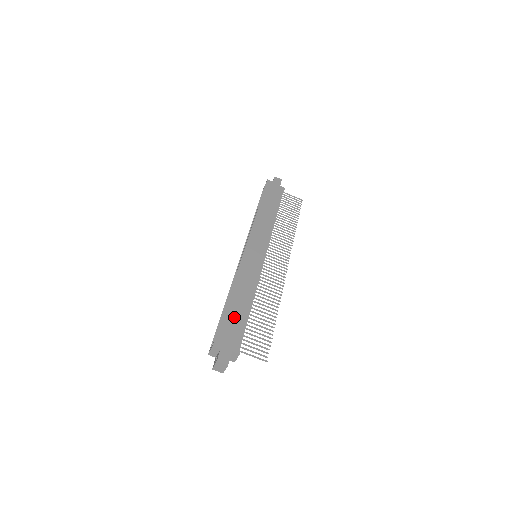
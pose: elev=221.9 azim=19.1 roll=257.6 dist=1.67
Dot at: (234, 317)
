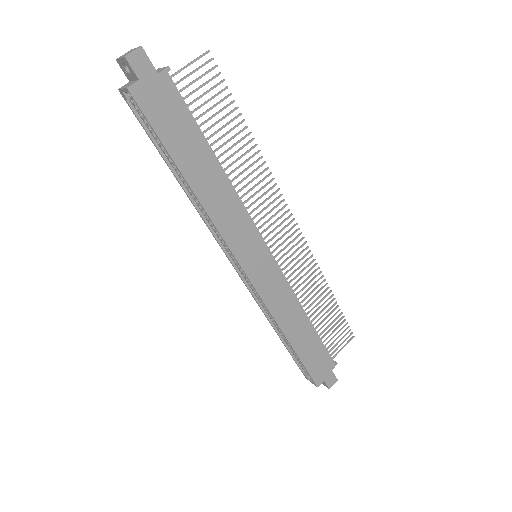
Dot at: (310, 350)
